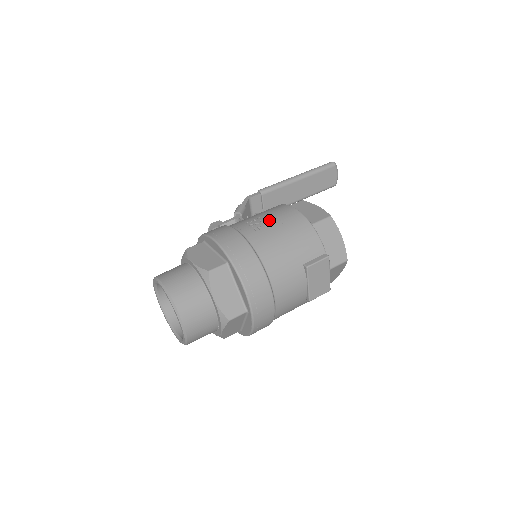
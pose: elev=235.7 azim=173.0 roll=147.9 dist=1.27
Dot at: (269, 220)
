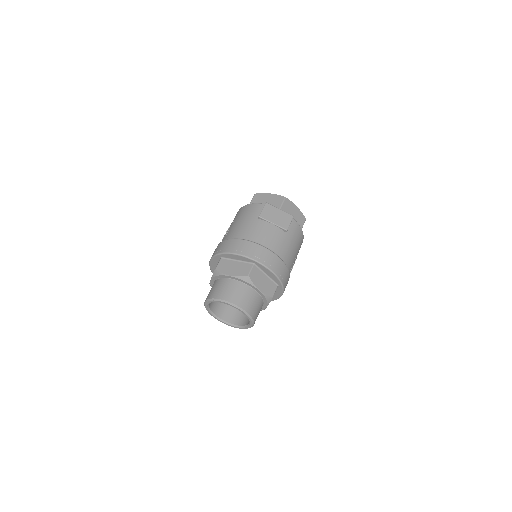
Dot at: occluded
